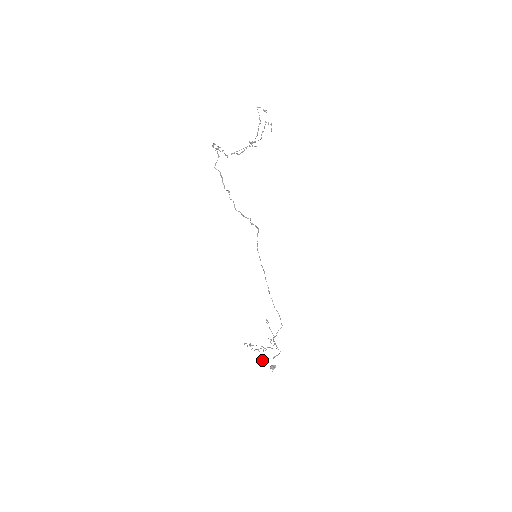
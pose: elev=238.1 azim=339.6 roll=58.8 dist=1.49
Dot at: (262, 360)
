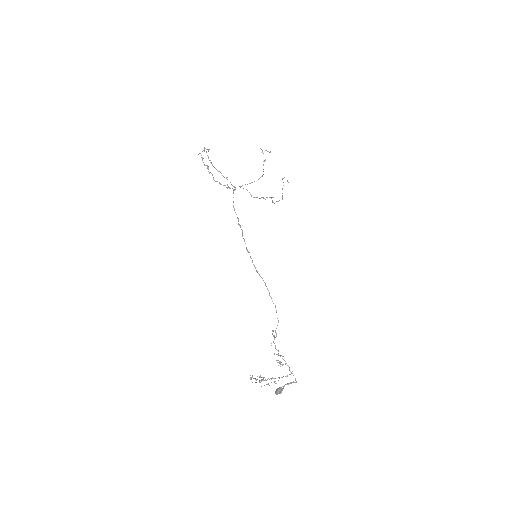
Dot at: (262, 377)
